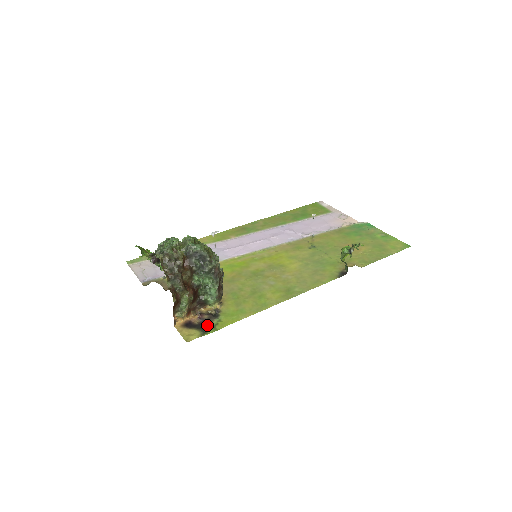
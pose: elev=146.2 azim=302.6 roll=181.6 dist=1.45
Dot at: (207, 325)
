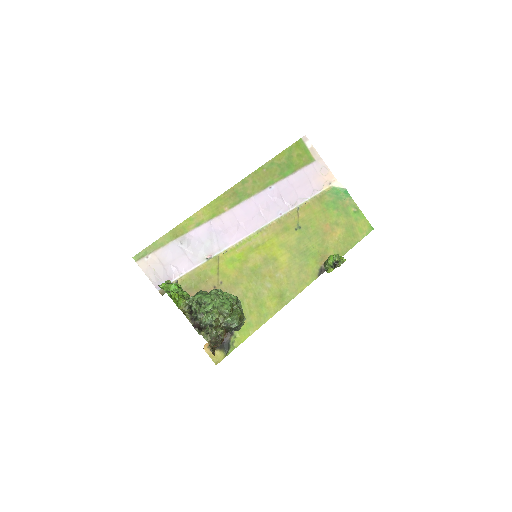
Dot at: (227, 343)
